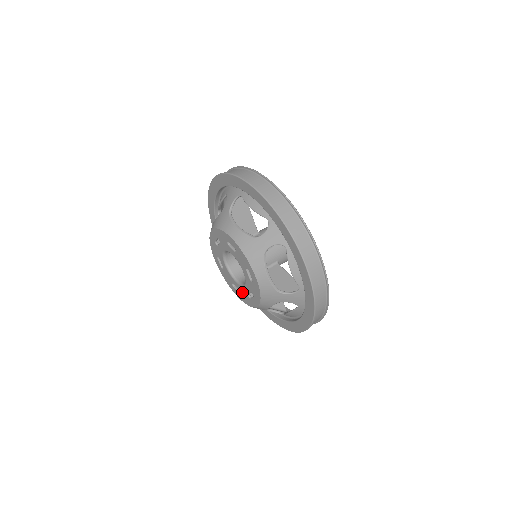
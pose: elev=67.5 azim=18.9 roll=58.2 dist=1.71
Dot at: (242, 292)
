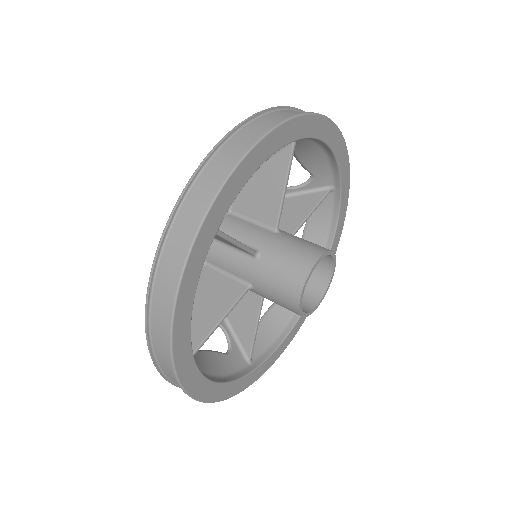
Dot at: occluded
